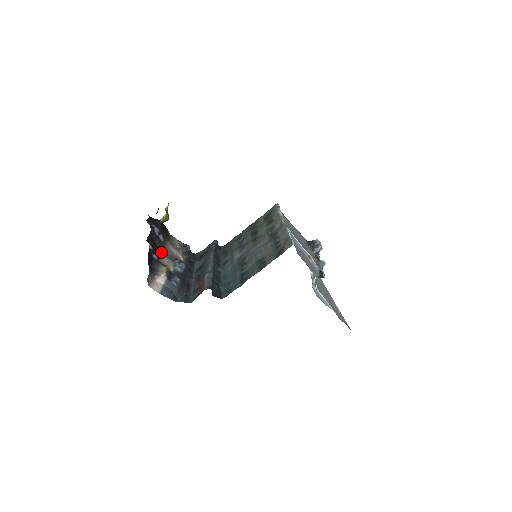
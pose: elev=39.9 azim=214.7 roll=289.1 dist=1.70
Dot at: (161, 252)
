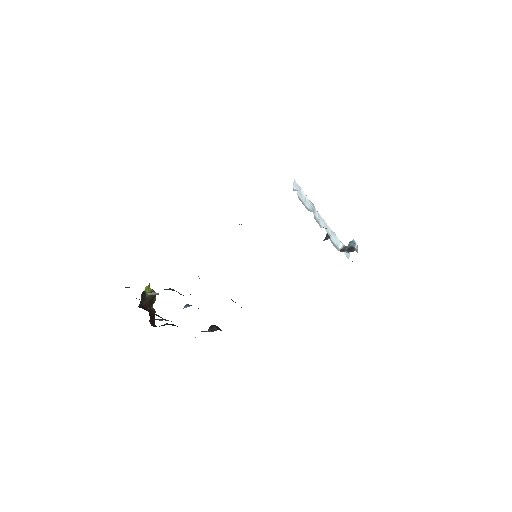
Dot at: occluded
